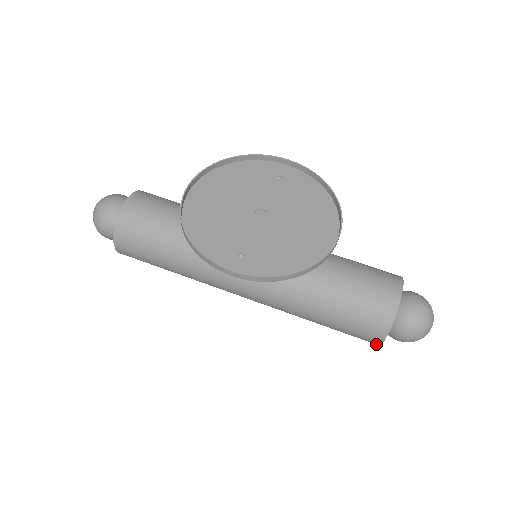
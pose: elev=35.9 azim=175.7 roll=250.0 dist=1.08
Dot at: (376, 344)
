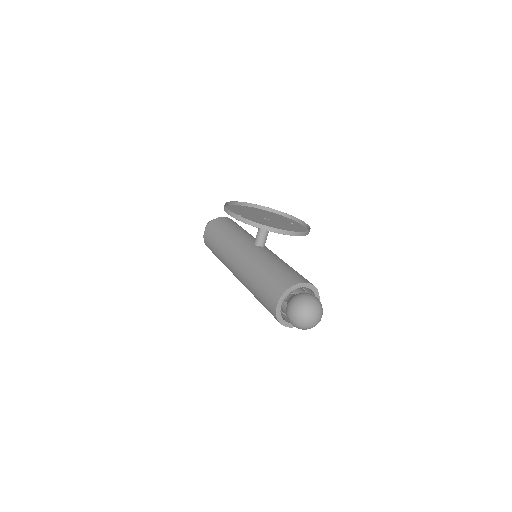
Dot at: (275, 314)
